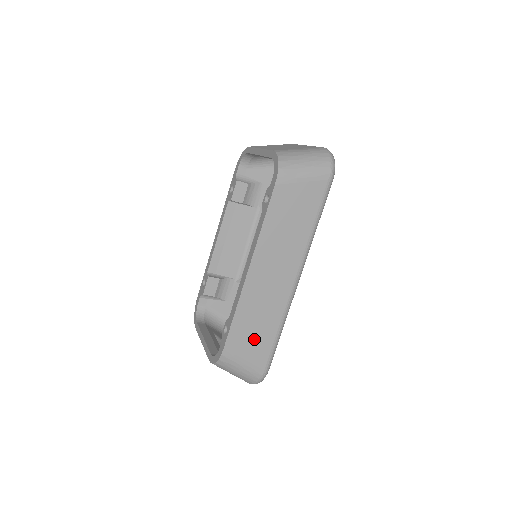
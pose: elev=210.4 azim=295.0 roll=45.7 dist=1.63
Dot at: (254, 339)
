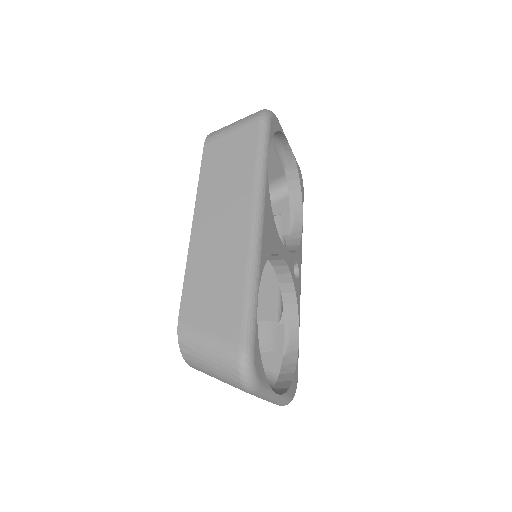
Dot at: (215, 302)
